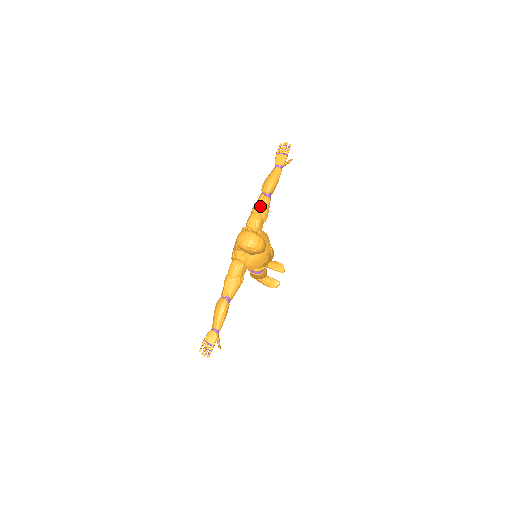
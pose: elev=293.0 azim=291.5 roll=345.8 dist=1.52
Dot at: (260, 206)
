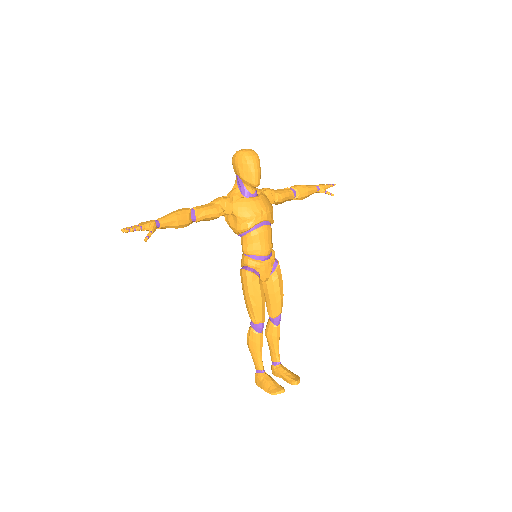
Dot at: (279, 189)
